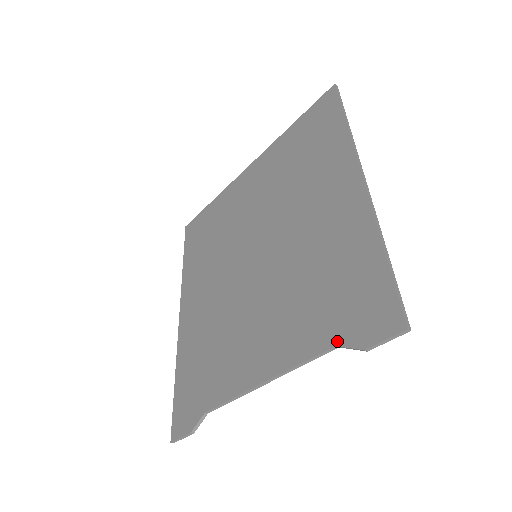
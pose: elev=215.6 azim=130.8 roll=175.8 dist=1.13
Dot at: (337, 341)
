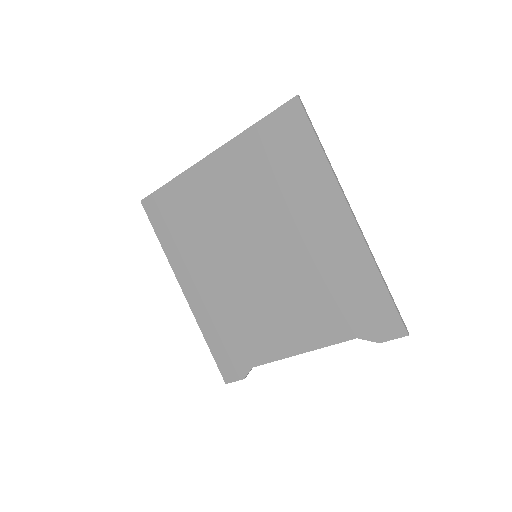
Dot at: (358, 336)
